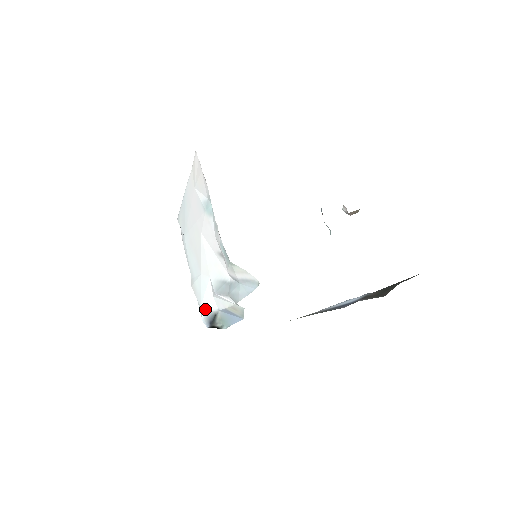
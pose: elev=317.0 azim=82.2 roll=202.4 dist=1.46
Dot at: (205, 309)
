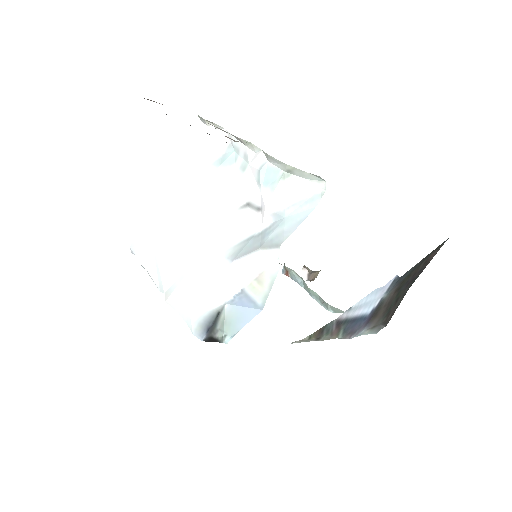
Dot at: (198, 312)
